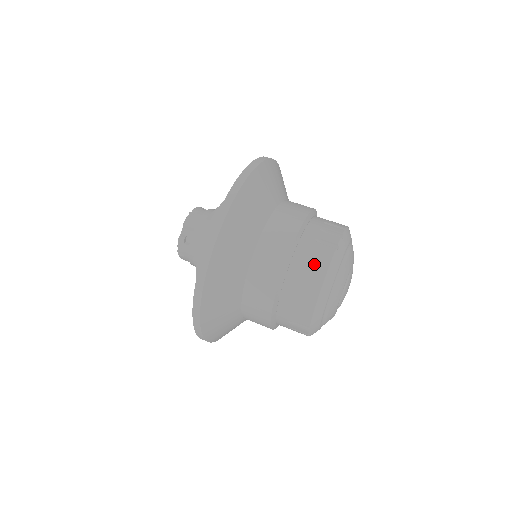
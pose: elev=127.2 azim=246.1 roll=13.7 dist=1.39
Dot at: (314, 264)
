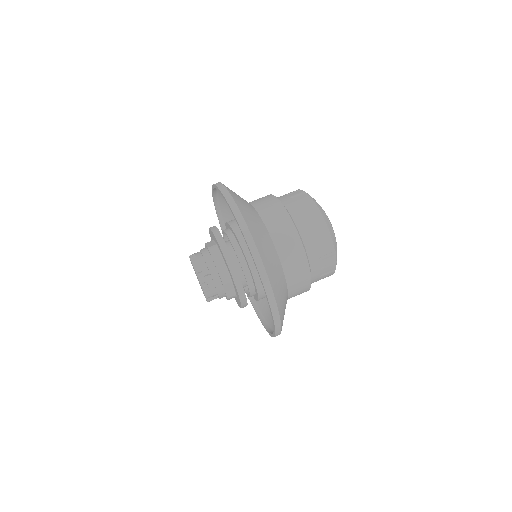
Dot at: (304, 206)
